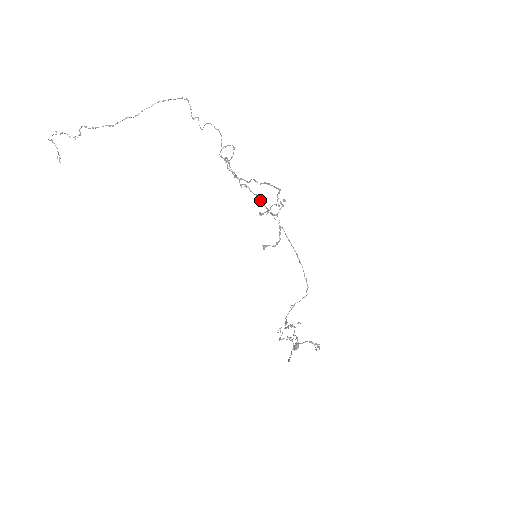
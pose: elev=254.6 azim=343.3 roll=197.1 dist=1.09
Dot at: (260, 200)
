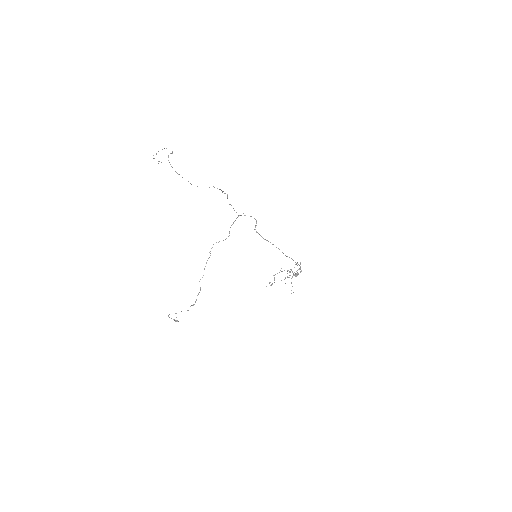
Dot at: (266, 240)
